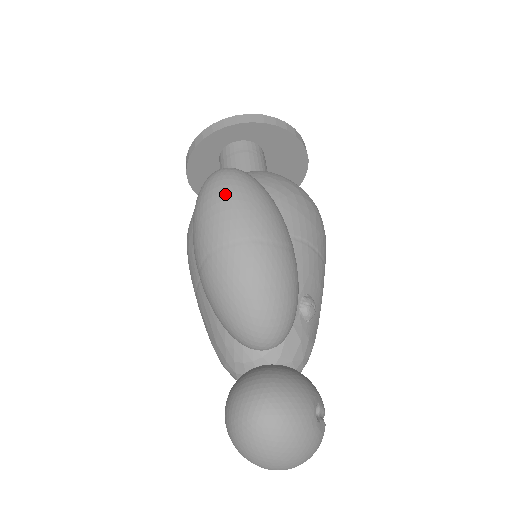
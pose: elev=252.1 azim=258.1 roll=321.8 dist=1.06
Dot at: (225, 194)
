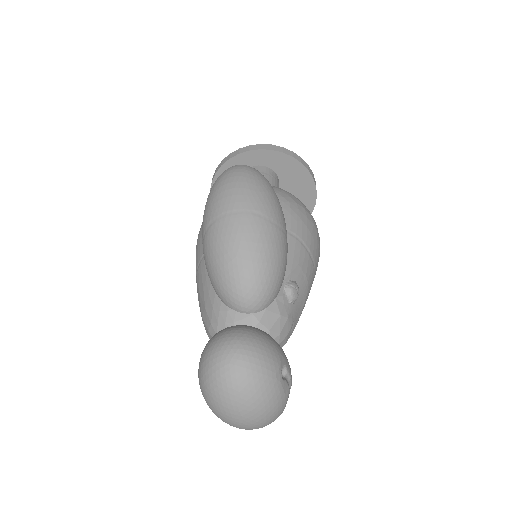
Dot at: (237, 177)
